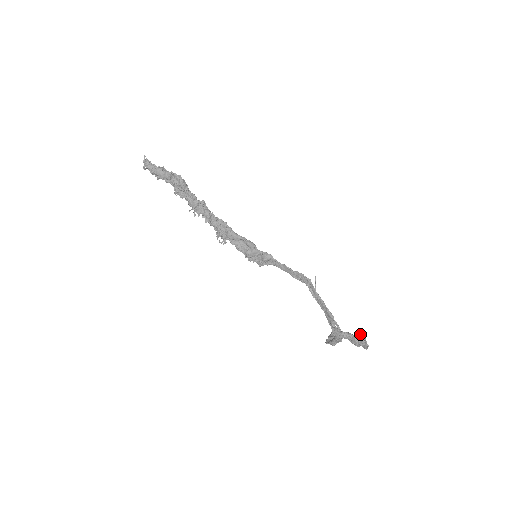
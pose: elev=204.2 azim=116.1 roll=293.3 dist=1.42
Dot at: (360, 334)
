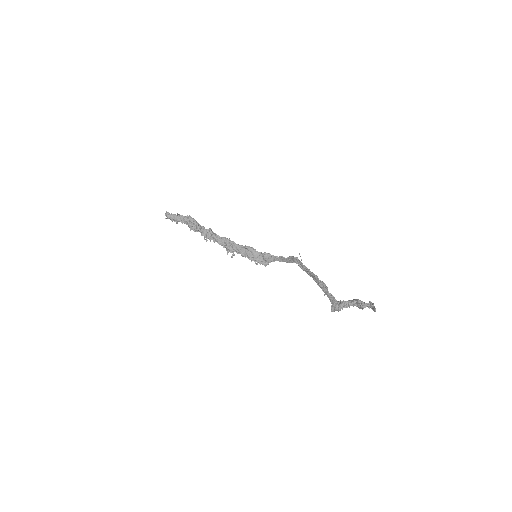
Dot at: (369, 301)
